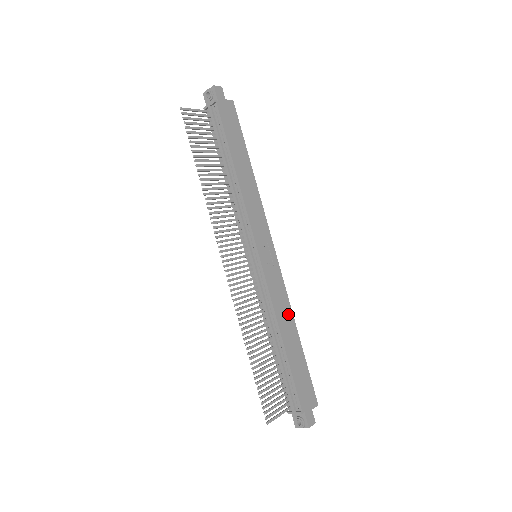
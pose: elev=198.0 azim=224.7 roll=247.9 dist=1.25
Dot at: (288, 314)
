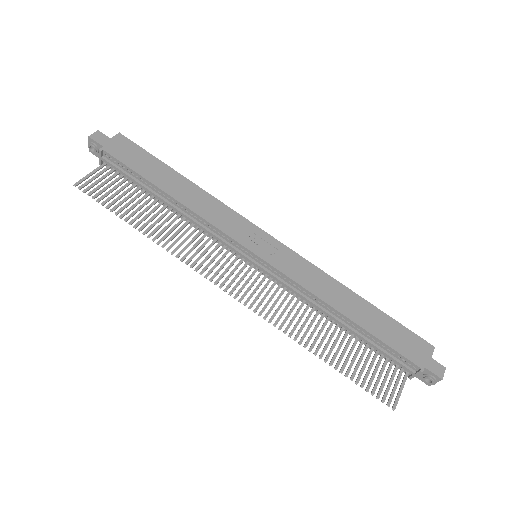
Dot at: (331, 285)
